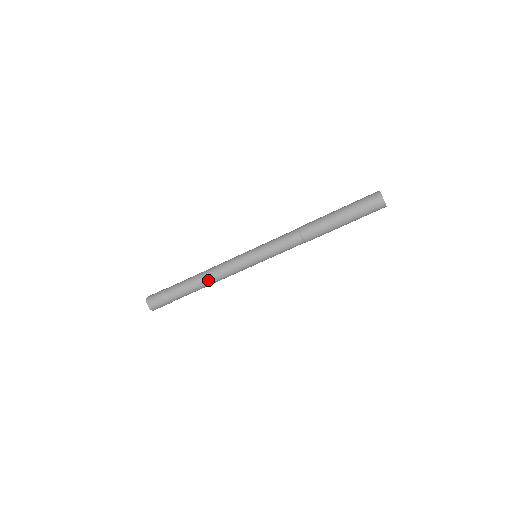
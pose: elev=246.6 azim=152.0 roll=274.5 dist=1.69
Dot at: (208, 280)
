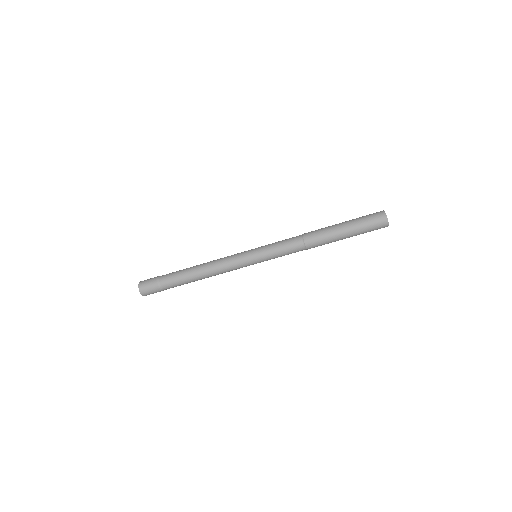
Dot at: (208, 277)
